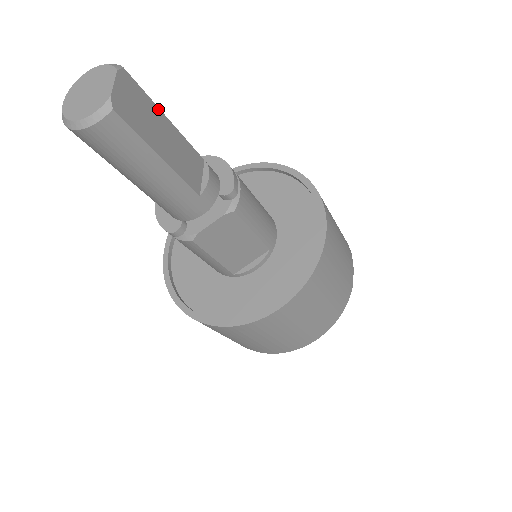
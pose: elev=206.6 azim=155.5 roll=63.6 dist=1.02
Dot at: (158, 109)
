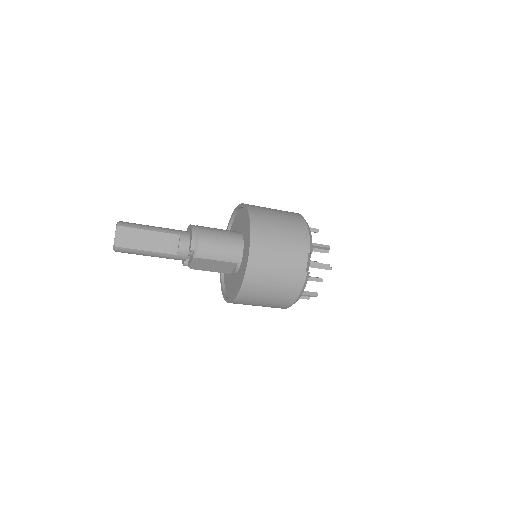
Dot at: (142, 230)
